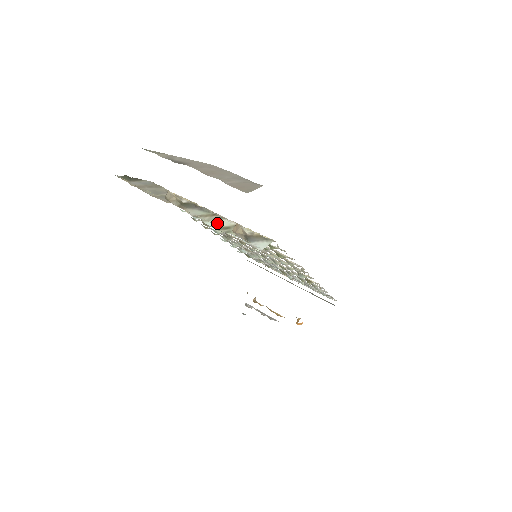
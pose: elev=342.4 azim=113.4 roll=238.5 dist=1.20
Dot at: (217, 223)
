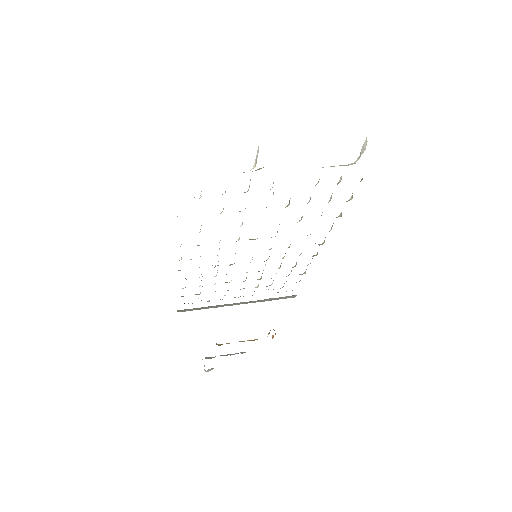
Dot at: occluded
